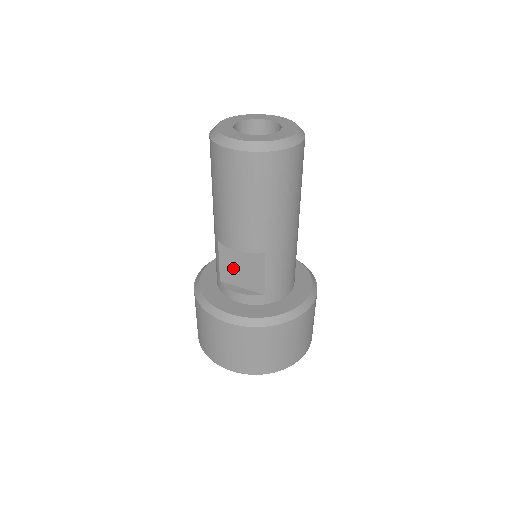
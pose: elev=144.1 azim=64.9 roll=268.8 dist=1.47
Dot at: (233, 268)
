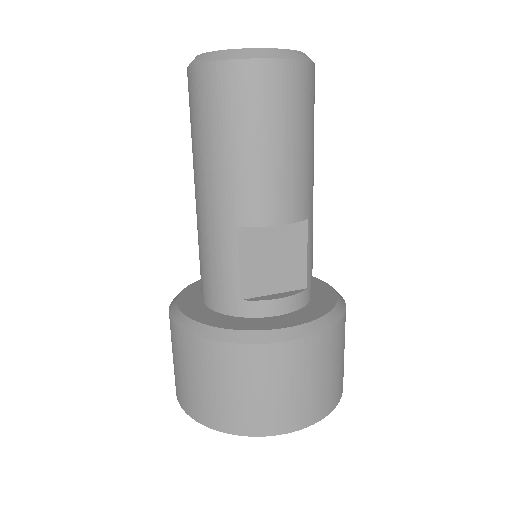
Dot at: (261, 266)
